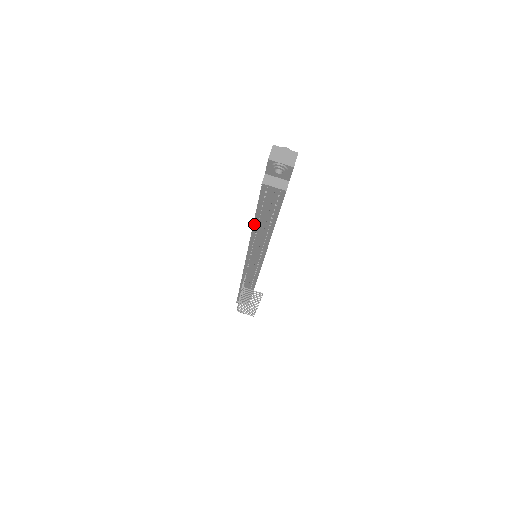
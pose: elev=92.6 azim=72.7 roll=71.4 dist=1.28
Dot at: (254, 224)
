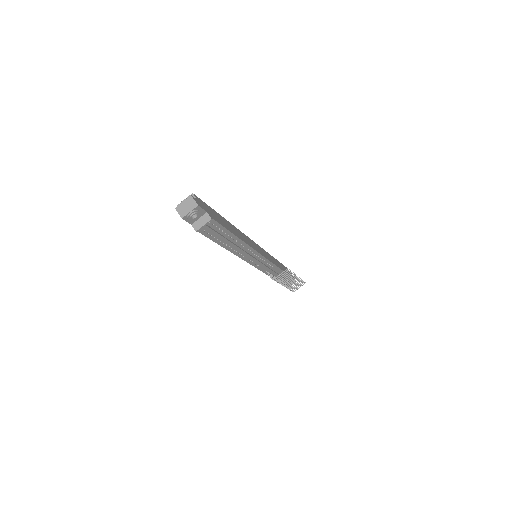
Dot at: (226, 248)
